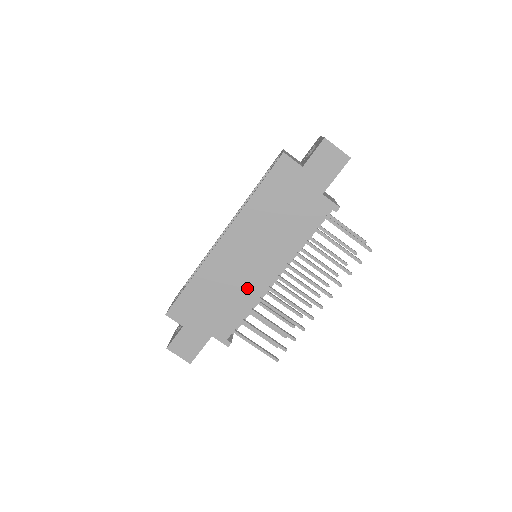
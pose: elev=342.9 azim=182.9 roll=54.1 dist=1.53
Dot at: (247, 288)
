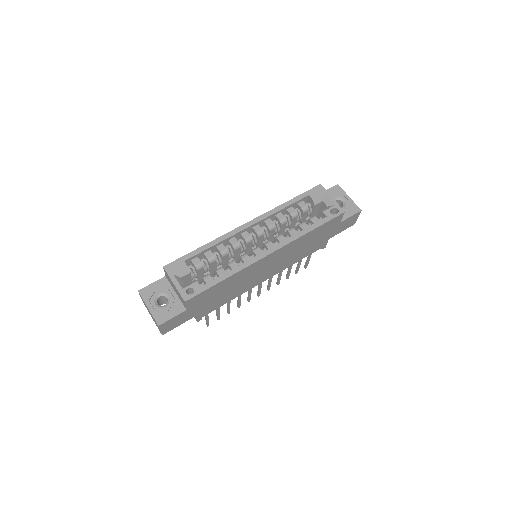
Dot at: (247, 286)
